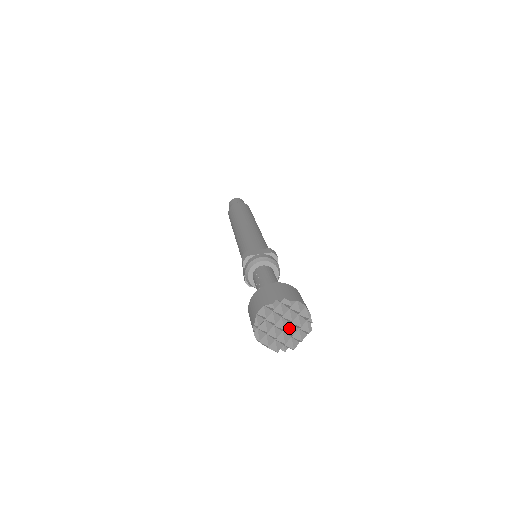
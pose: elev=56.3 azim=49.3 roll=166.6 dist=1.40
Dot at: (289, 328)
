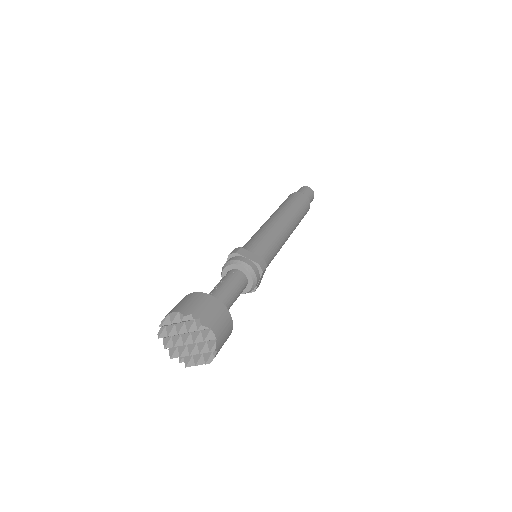
Dot at: (192, 346)
